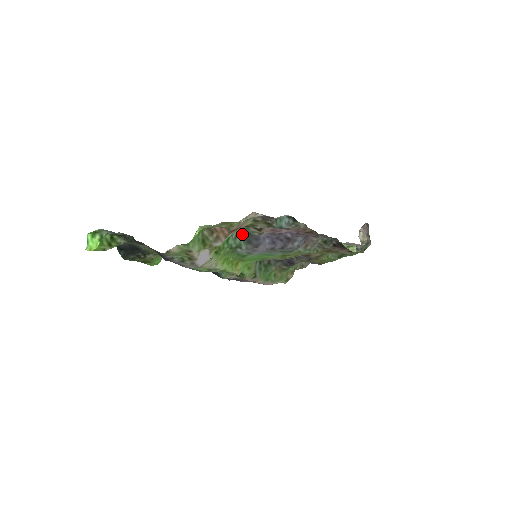
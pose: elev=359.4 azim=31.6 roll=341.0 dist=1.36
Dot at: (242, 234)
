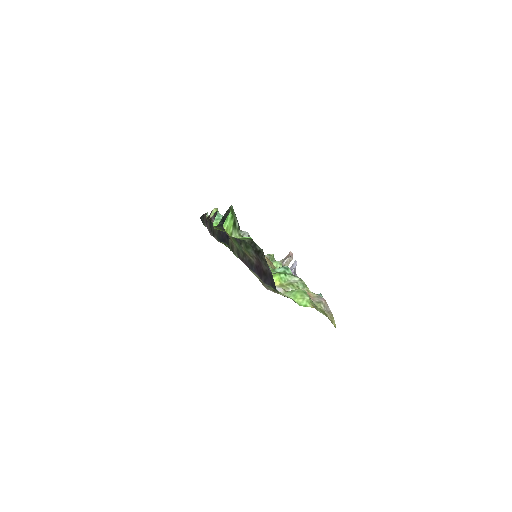
Dot at: occluded
